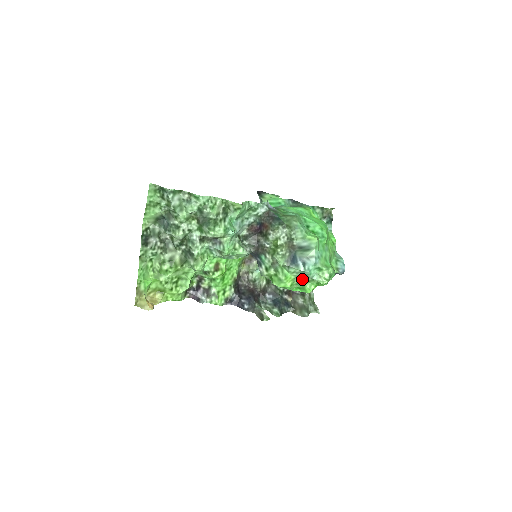
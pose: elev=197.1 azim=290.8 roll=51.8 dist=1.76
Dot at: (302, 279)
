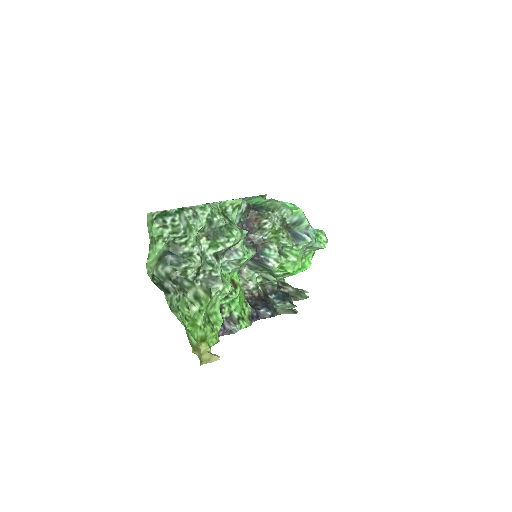
Dot at: (301, 257)
